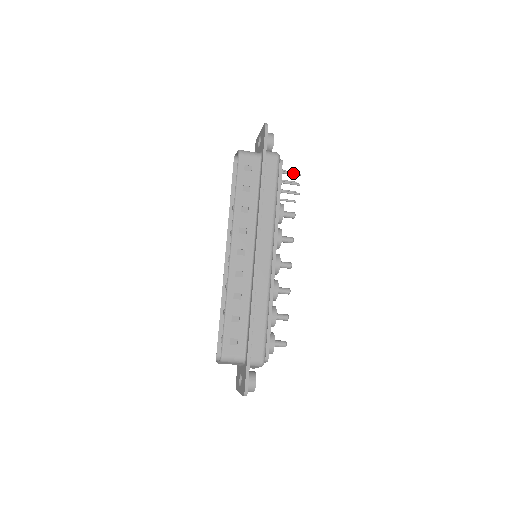
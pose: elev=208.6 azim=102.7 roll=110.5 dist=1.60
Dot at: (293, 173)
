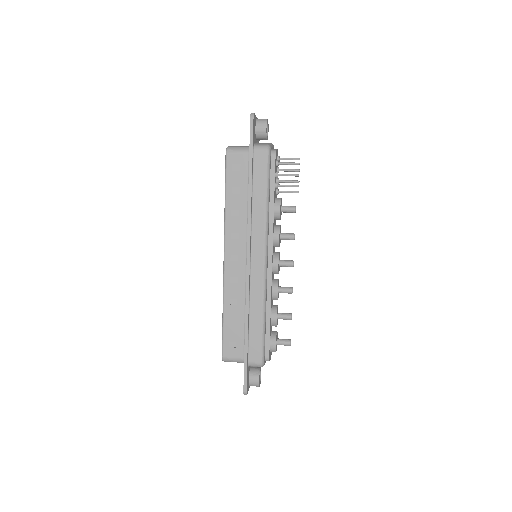
Dot at: (290, 163)
